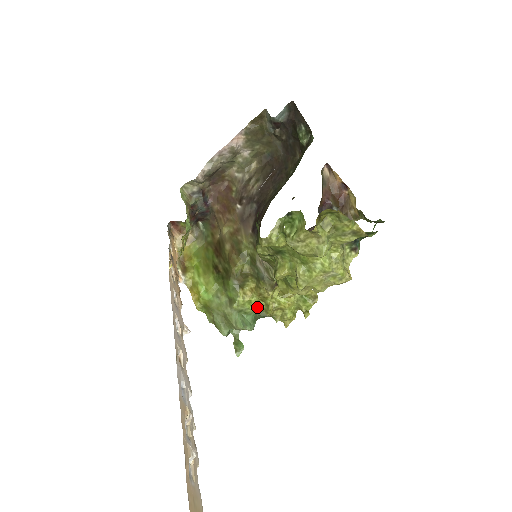
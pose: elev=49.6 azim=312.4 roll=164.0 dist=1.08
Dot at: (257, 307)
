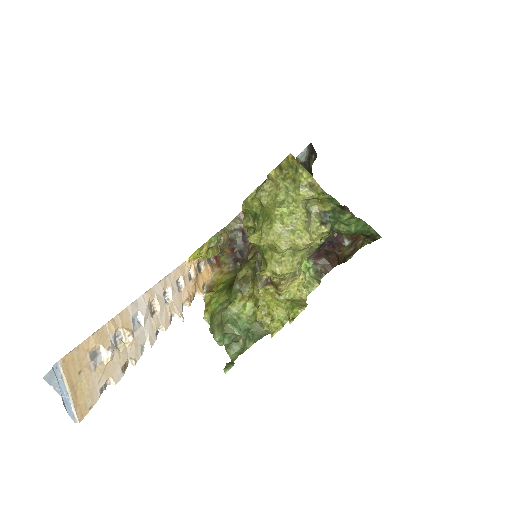
Dot at: (251, 314)
